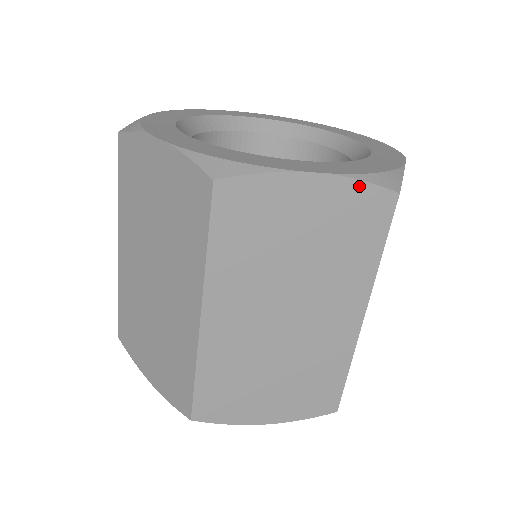
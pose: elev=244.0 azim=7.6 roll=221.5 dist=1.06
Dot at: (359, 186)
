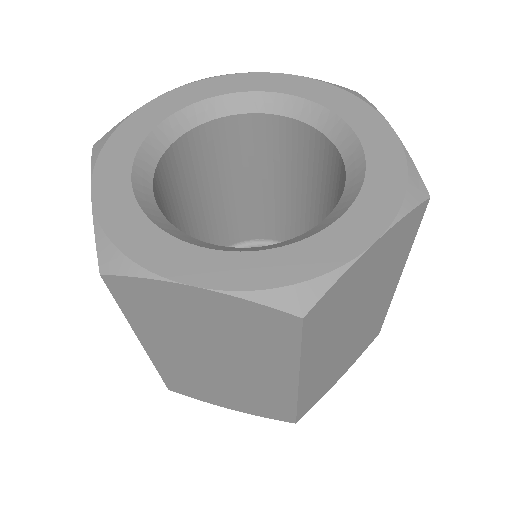
Dot at: (404, 219)
